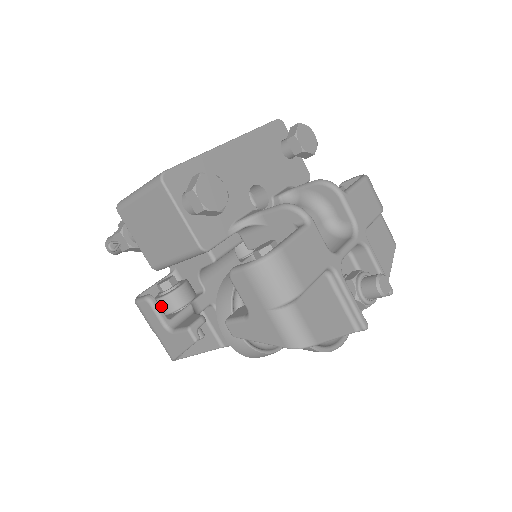
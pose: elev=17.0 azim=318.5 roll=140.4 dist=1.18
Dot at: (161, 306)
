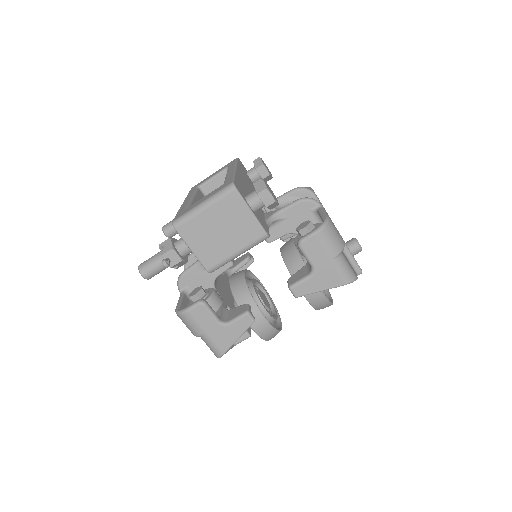
Dot at: occluded
